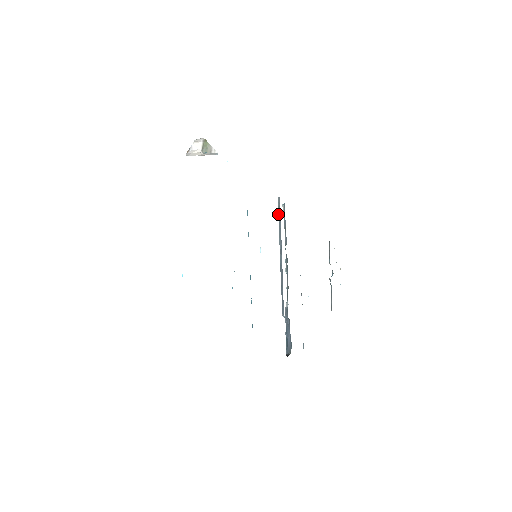
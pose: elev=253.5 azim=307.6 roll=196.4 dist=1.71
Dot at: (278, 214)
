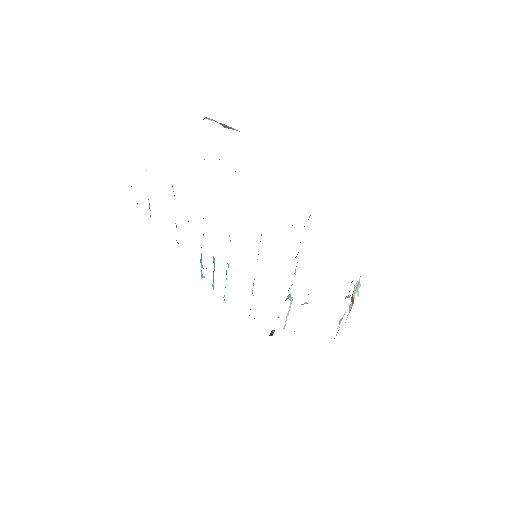
Dot at: occluded
